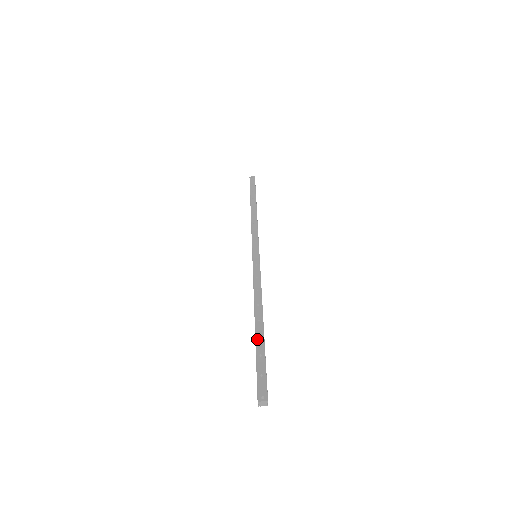
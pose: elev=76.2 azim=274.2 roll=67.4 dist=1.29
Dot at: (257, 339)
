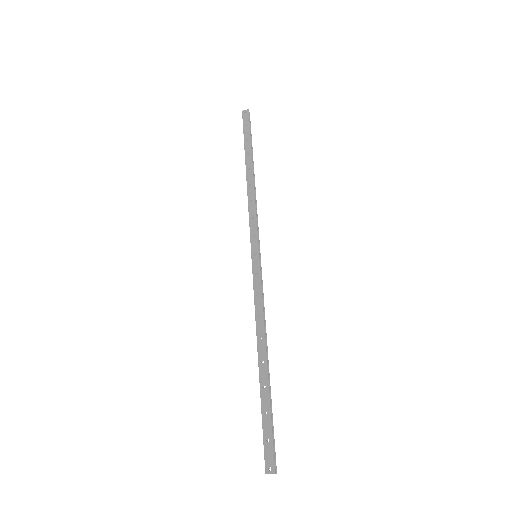
Dot at: (261, 389)
